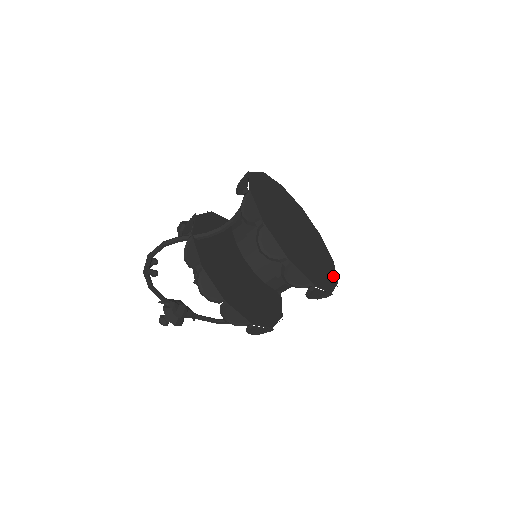
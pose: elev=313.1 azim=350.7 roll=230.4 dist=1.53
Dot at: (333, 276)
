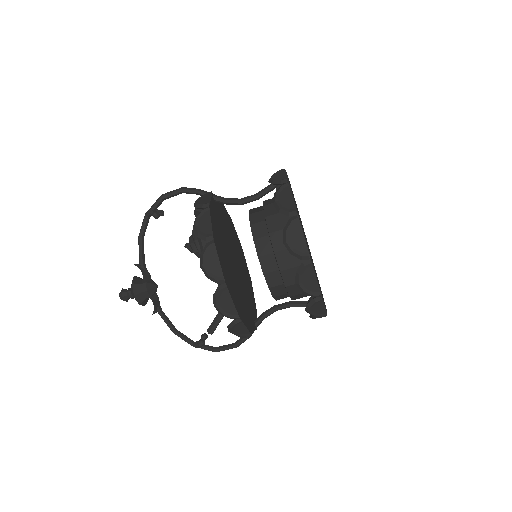
Dot at: occluded
